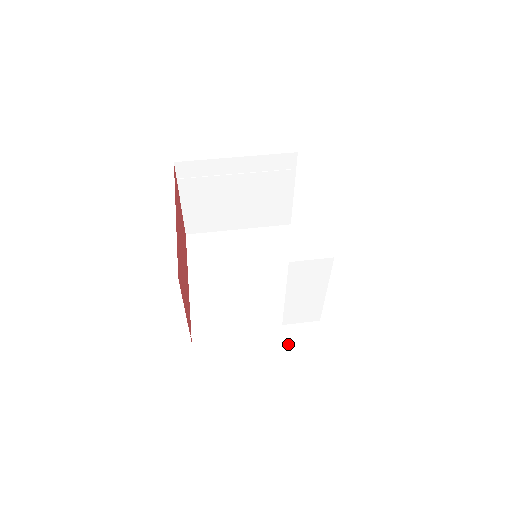
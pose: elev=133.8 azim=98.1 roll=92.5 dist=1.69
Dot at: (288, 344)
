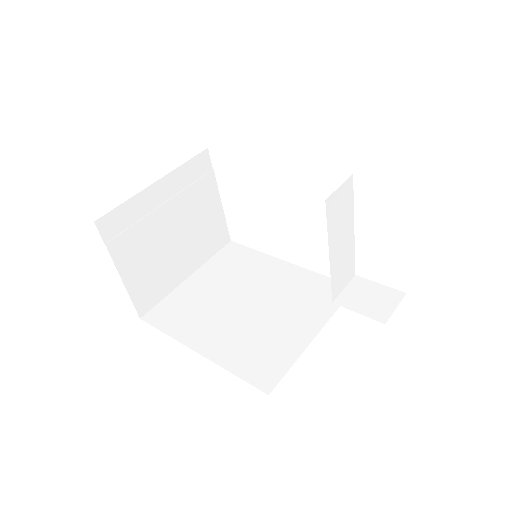
Dot at: (357, 311)
